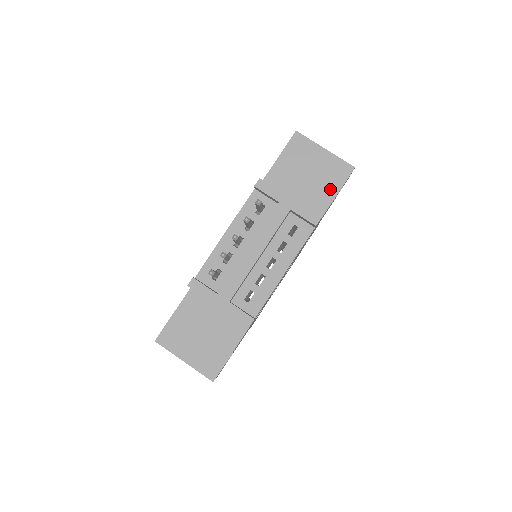
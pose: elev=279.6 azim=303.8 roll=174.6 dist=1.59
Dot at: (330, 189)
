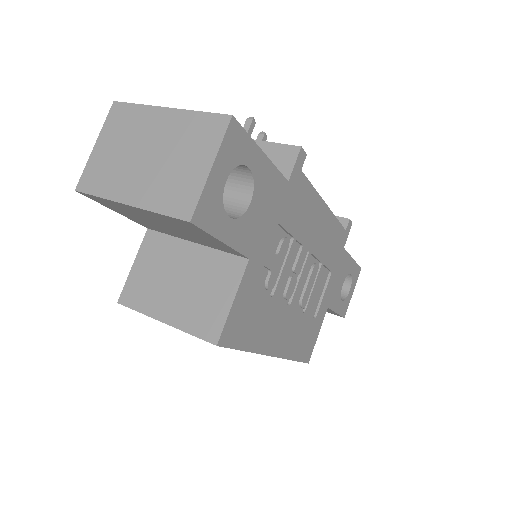
Dot at: occluded
